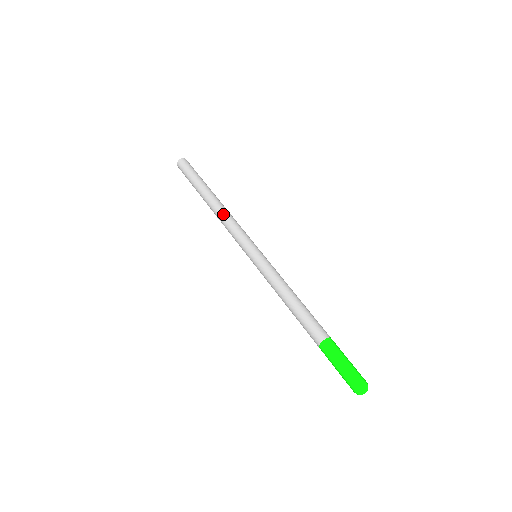
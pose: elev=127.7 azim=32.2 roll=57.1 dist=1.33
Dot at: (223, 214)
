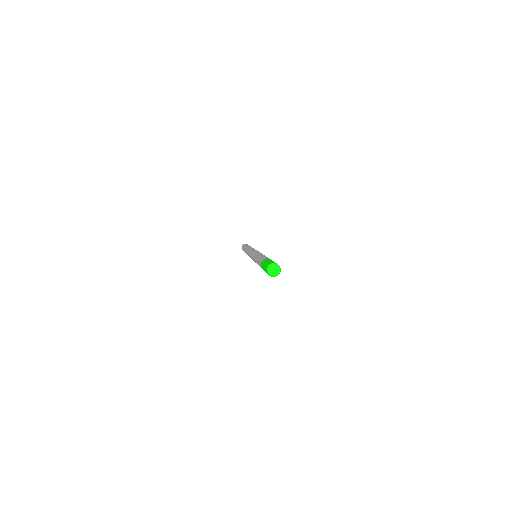
Dot at: (247, 250)
